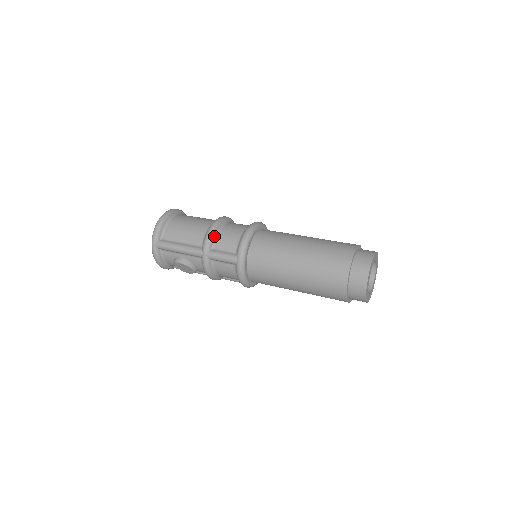
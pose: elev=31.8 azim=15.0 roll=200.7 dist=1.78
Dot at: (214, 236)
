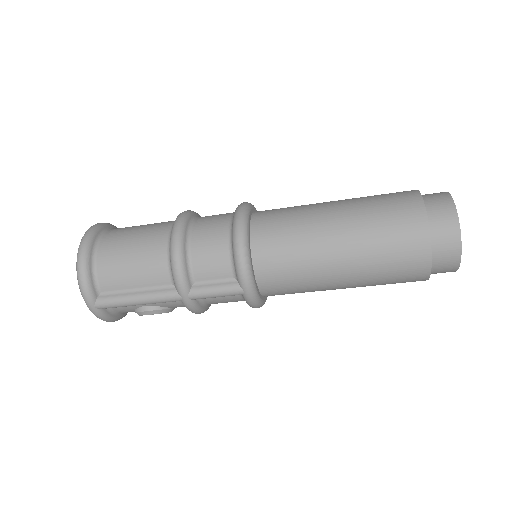
Dot at: (186, 265)
